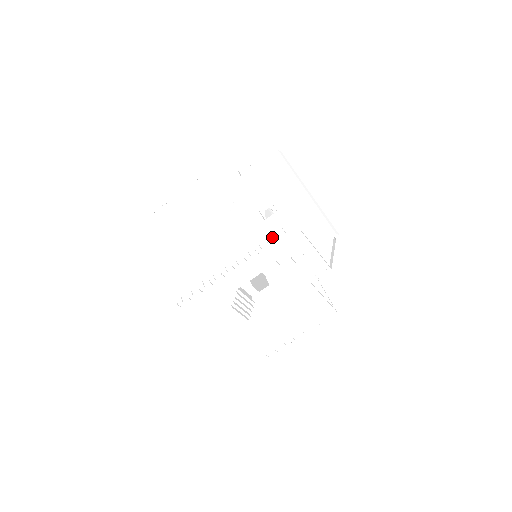
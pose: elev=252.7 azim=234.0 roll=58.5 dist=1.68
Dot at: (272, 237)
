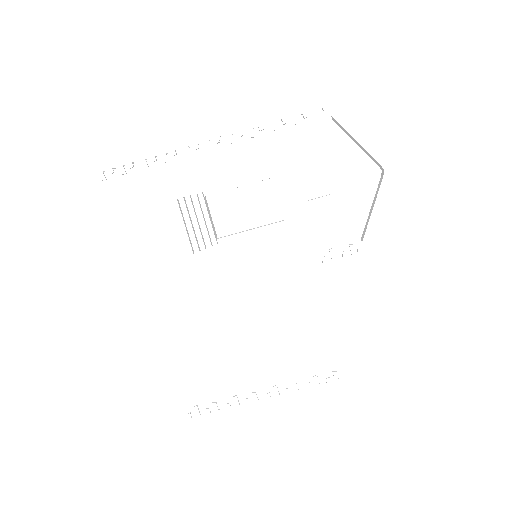
Dot at: occluded
